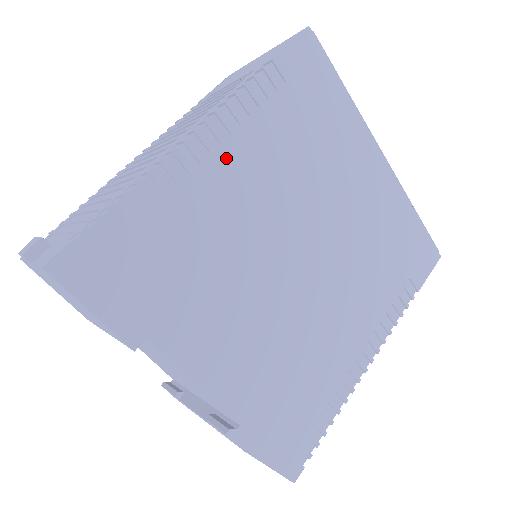
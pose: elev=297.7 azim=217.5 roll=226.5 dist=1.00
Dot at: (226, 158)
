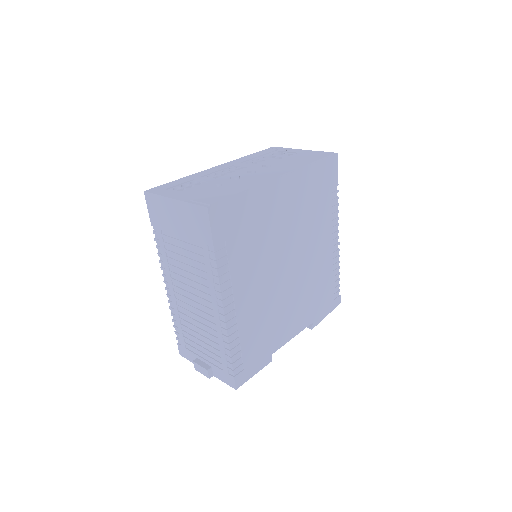
Dot at: (239, 296)
